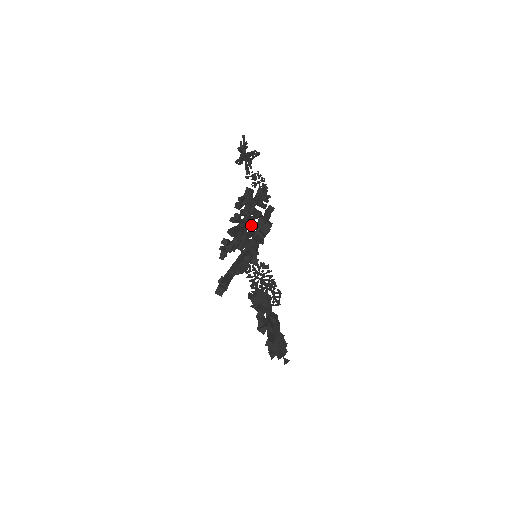
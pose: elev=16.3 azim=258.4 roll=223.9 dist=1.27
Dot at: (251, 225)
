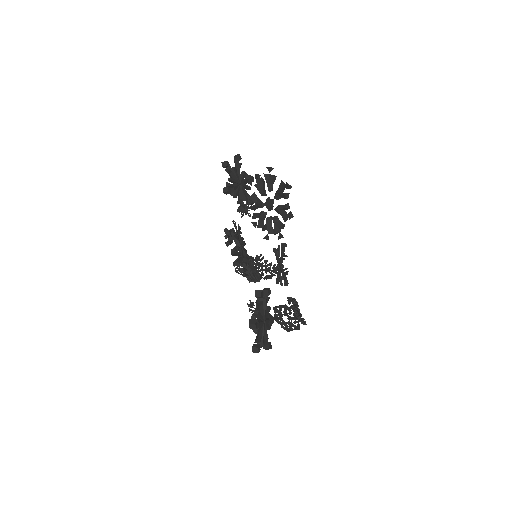
Dot at: occluded
